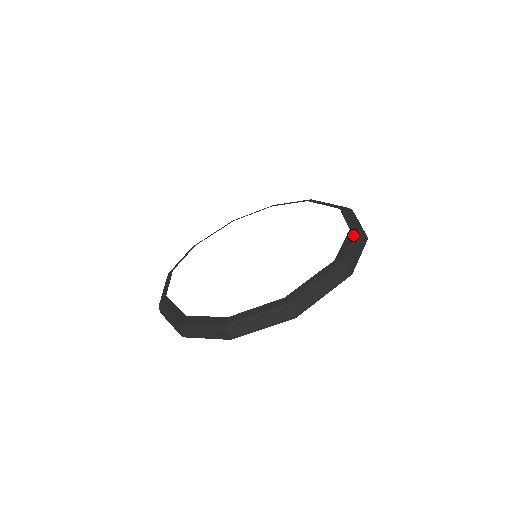
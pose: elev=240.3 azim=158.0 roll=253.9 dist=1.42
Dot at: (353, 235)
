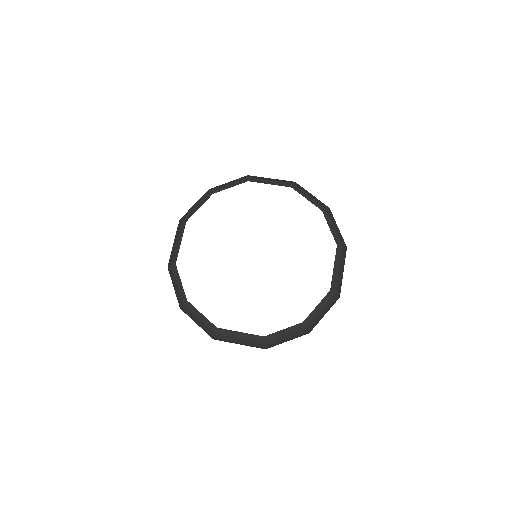
Dot at: (328, 216)
